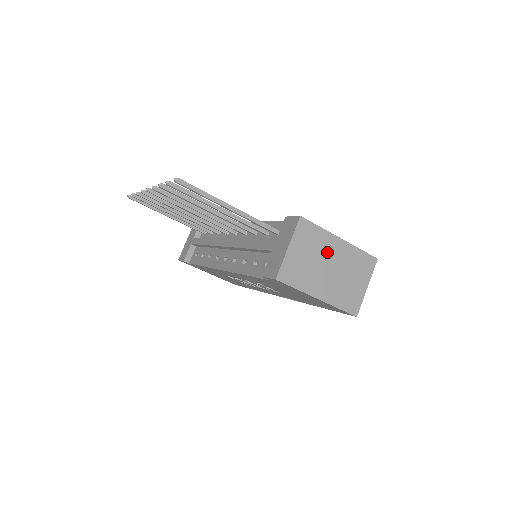
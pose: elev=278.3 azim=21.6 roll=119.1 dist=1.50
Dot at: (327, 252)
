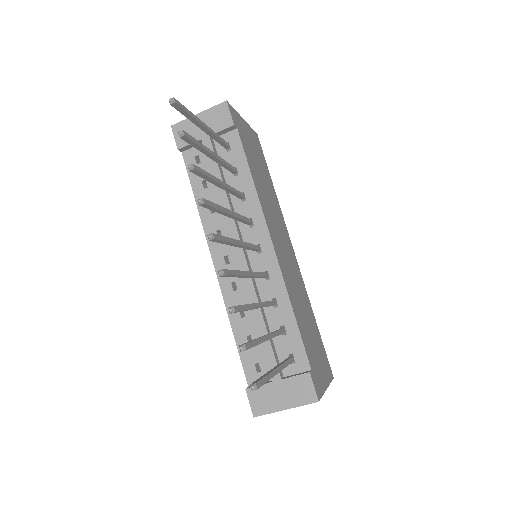
Dot at: occluded
